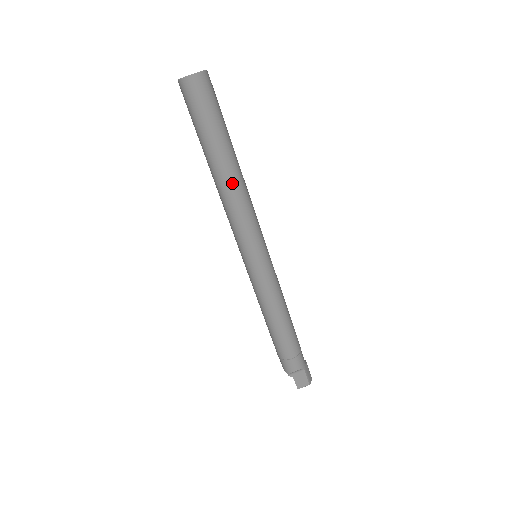
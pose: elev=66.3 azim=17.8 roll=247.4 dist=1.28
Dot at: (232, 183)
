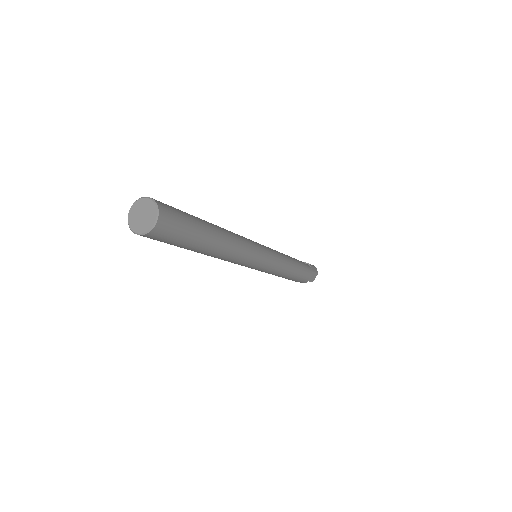
Dot at: (227, 248)
